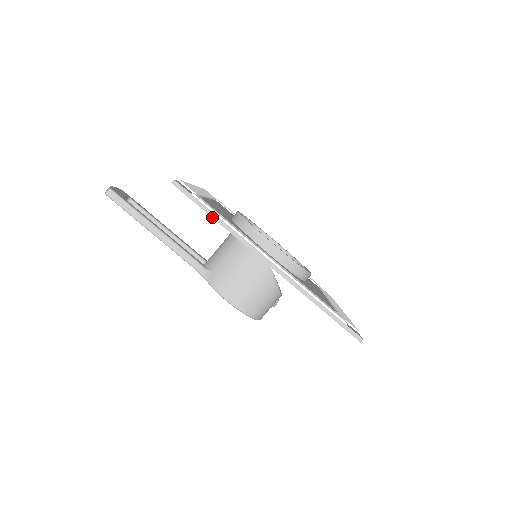
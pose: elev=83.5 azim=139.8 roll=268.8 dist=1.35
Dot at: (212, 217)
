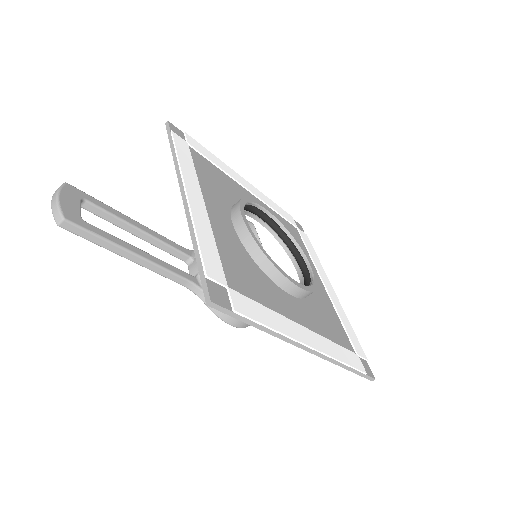
Dot at: (255, 327)
